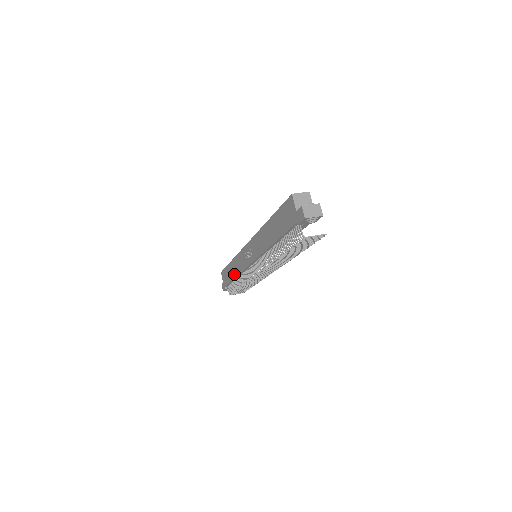
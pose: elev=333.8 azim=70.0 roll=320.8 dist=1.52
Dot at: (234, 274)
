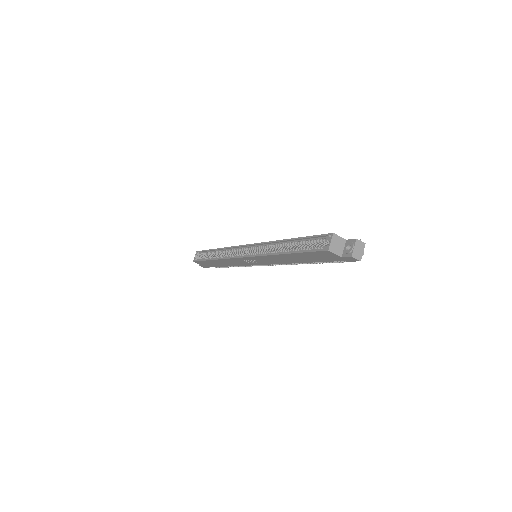
Dot at: (225, 265)
